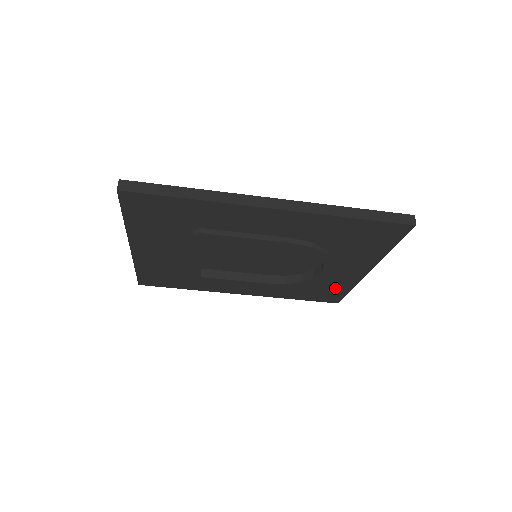
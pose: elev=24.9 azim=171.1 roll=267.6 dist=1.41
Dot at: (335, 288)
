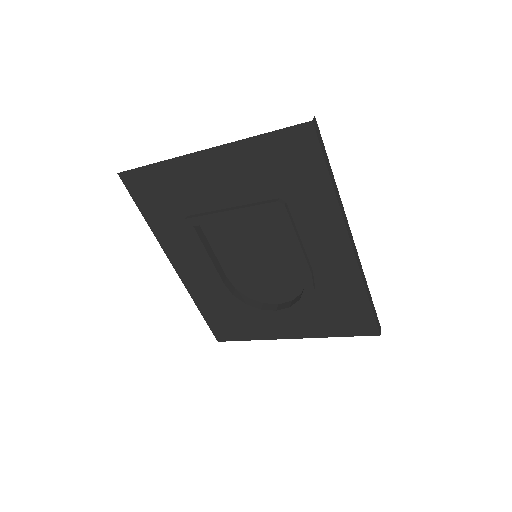
Dot at: (246, 329)
